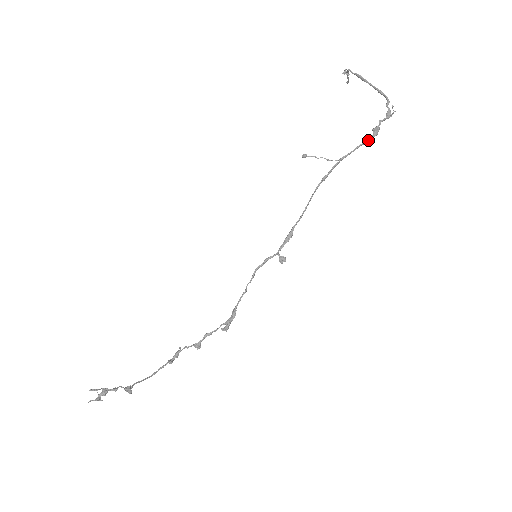
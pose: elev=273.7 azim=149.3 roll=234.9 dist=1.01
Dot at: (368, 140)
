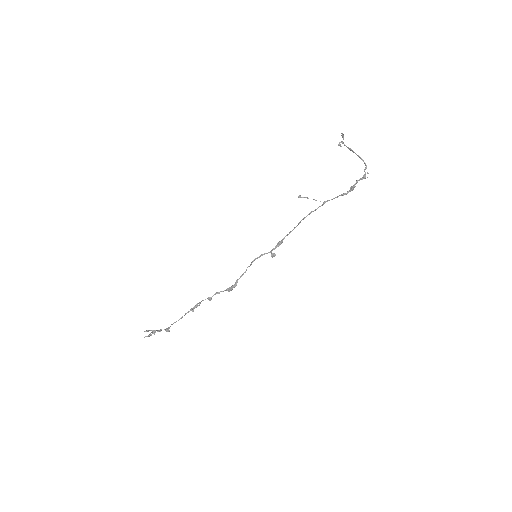
Dot at: (346, 194)
